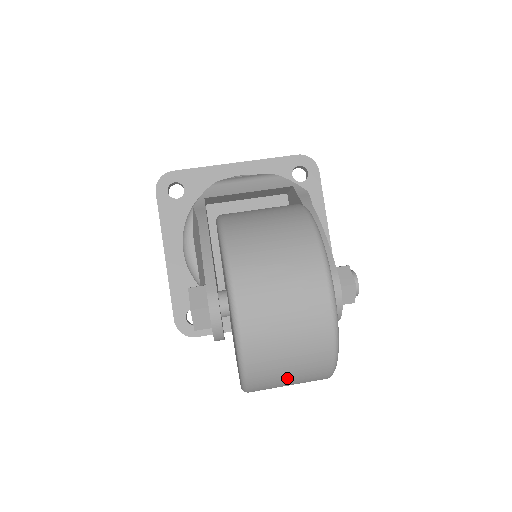
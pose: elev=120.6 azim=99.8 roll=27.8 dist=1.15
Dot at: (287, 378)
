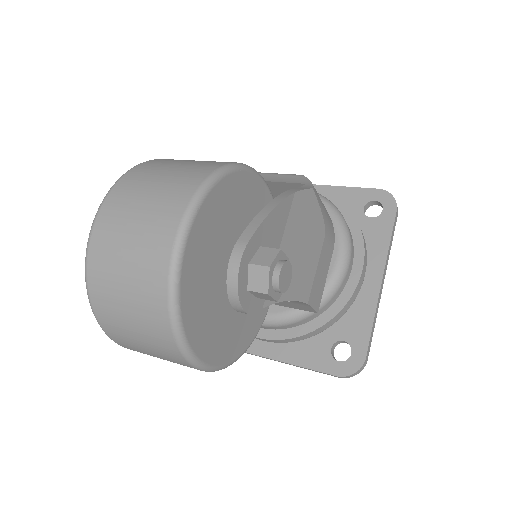
Dot at: (130, 326)
